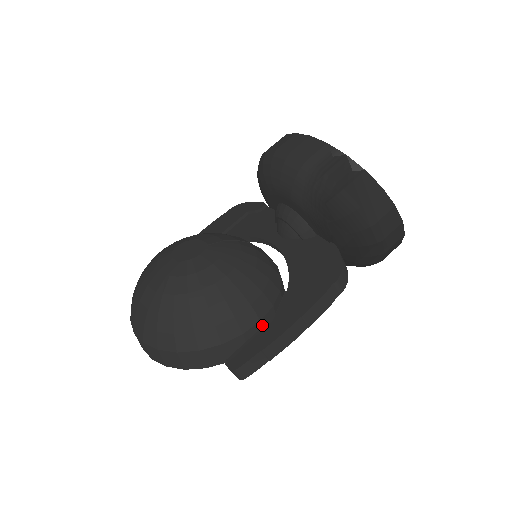
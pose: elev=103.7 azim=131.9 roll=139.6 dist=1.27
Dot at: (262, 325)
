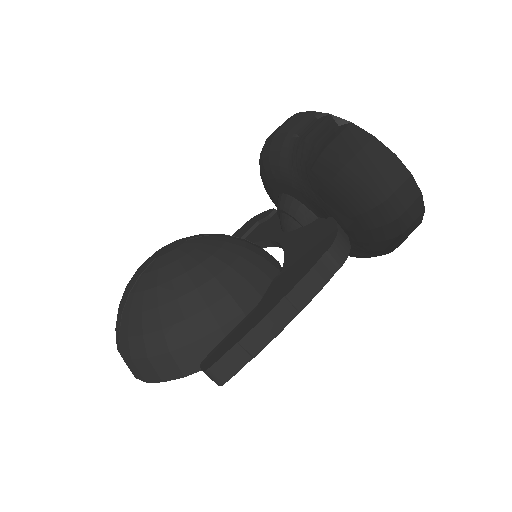
Dot at: occluded
